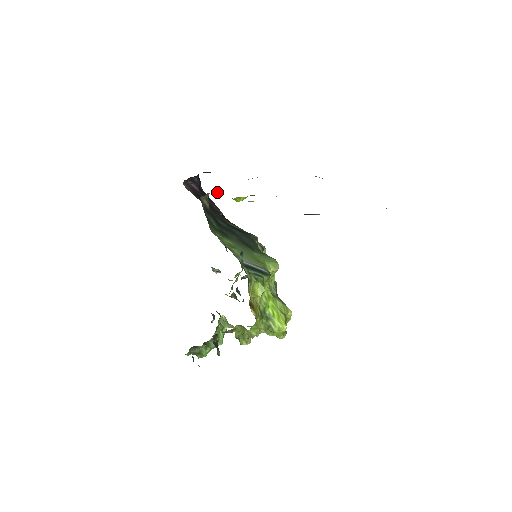
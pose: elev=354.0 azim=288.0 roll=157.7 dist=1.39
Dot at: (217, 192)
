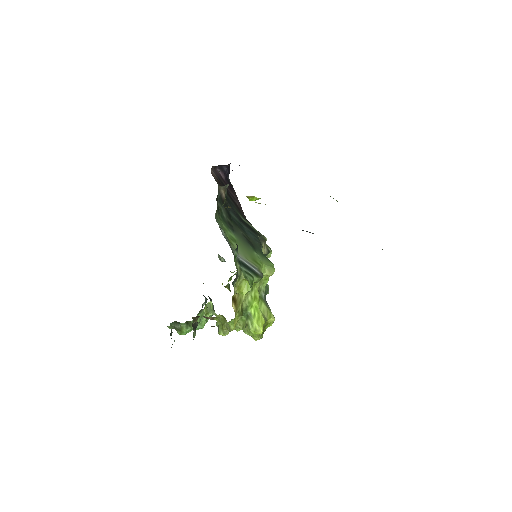
Dot at: occluded
